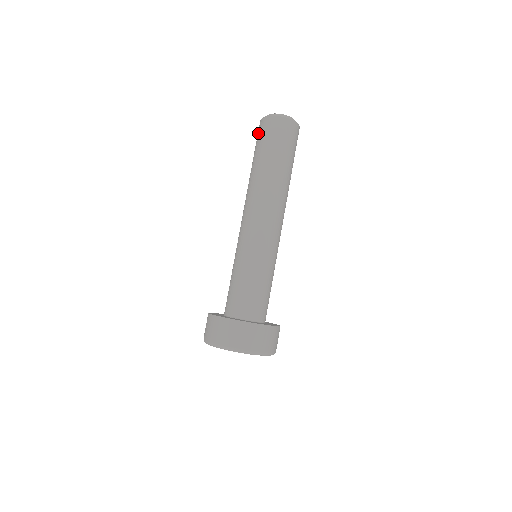
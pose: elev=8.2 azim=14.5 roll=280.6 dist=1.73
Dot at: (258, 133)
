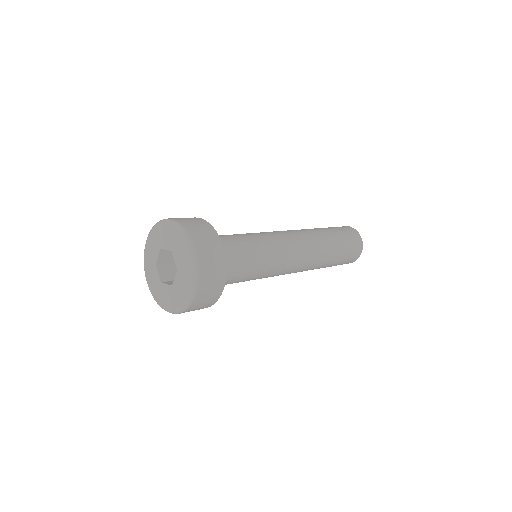
Dot at: occluded
